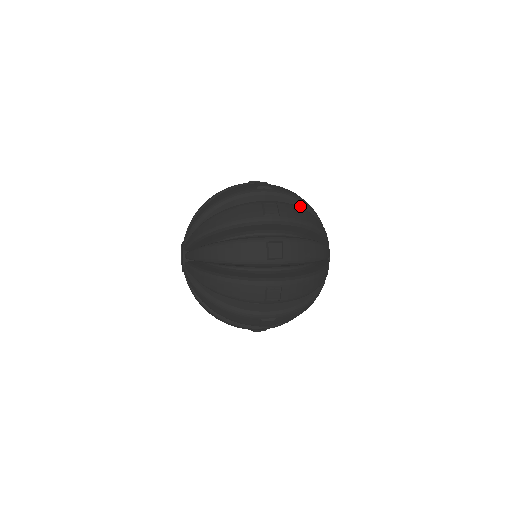
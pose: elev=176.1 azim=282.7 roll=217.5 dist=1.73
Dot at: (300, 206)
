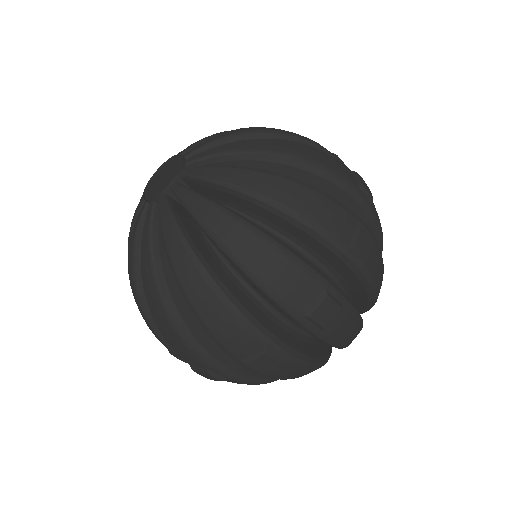
Dot at: occluded
